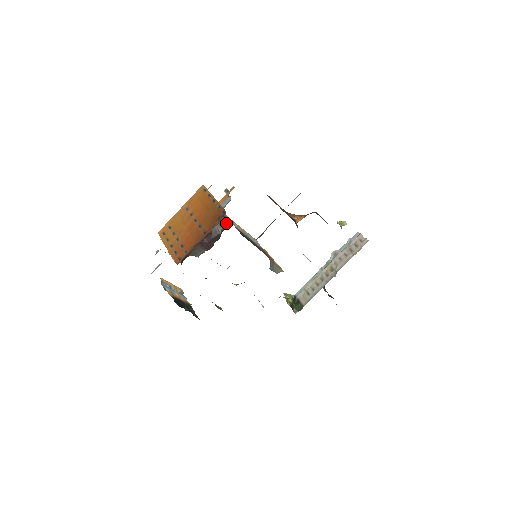
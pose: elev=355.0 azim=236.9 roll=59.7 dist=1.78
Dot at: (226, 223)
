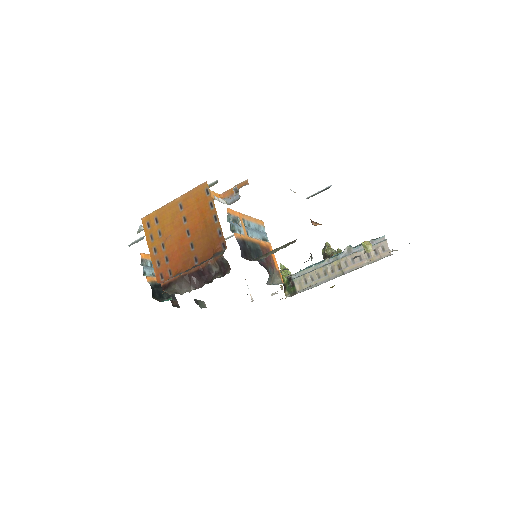
Dot at: (223, 266)
